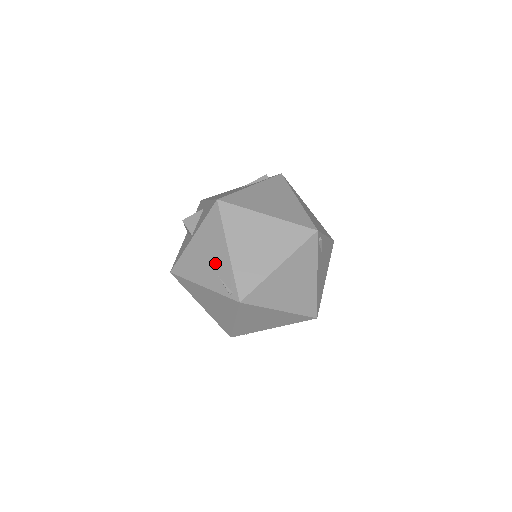
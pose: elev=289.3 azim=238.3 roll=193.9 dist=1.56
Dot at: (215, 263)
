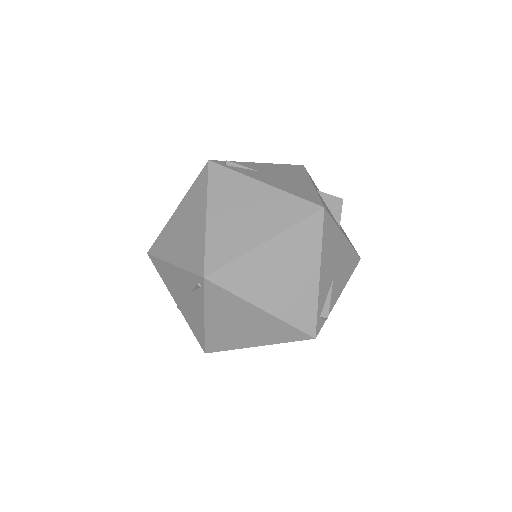
Dot at: (184, 288)
